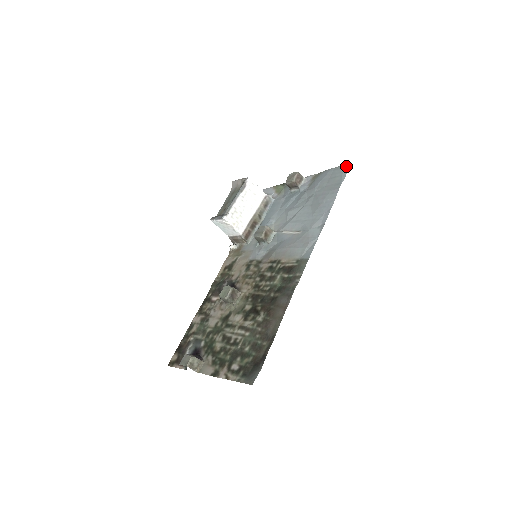
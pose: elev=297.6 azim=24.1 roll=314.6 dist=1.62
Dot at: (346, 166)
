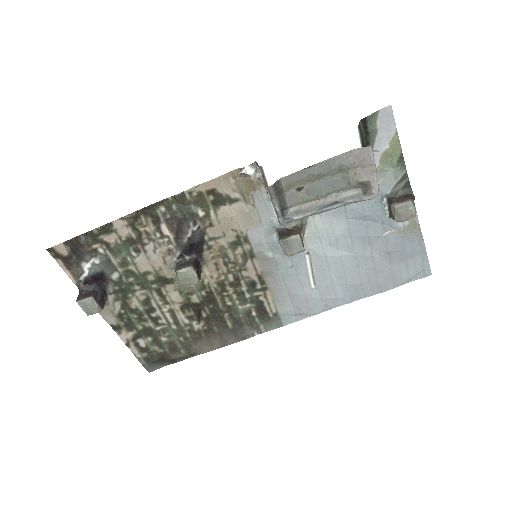
Dot at: (427, 272)
